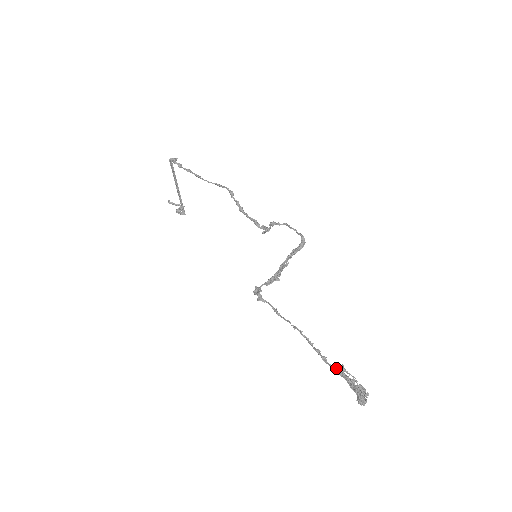
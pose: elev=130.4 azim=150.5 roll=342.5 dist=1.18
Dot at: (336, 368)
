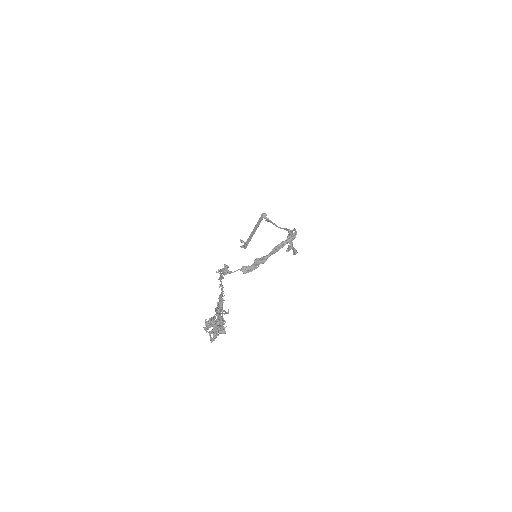
Dot at: (219, 311)
